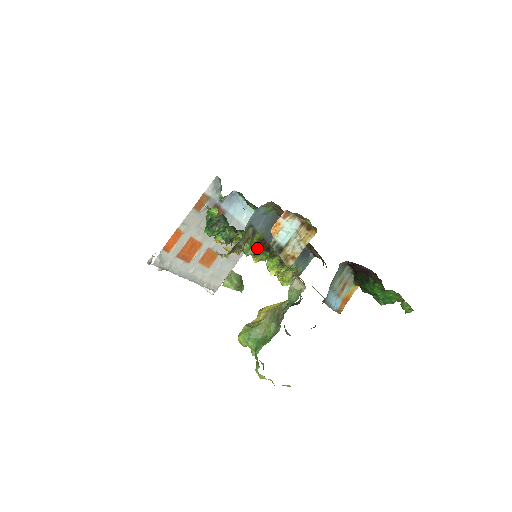
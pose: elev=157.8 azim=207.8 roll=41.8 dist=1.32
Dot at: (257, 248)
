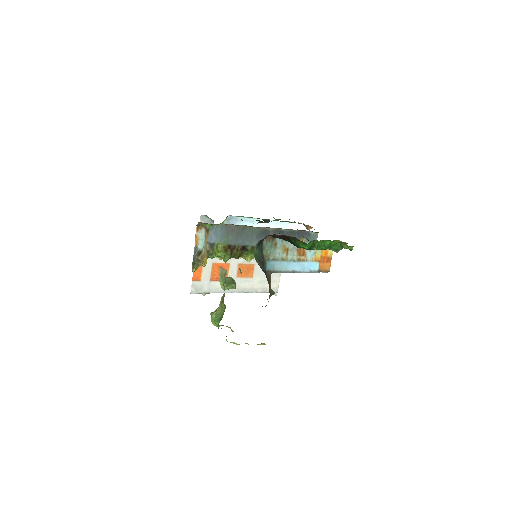
Dot at: (227, 254)
